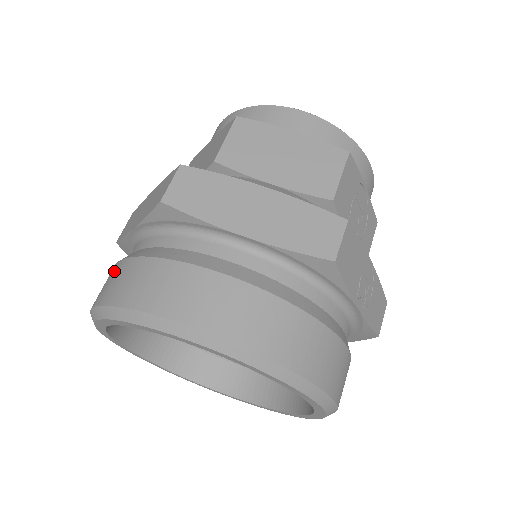
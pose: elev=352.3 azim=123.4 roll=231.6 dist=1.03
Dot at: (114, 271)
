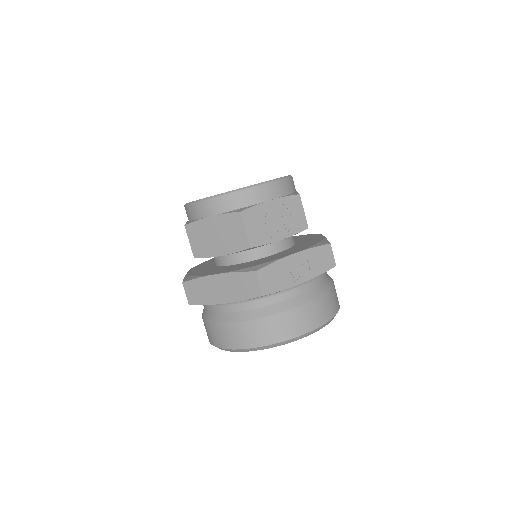
Dot at: occluded
